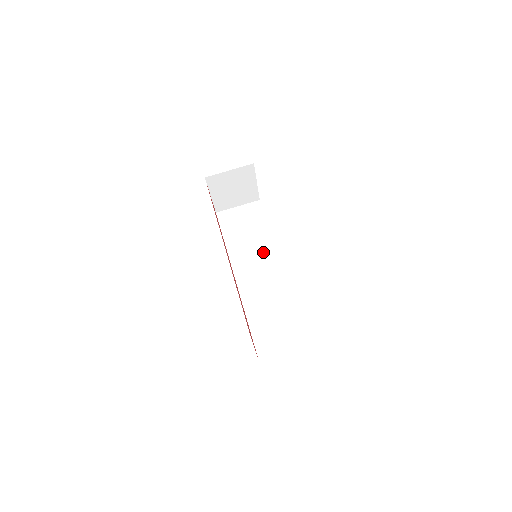
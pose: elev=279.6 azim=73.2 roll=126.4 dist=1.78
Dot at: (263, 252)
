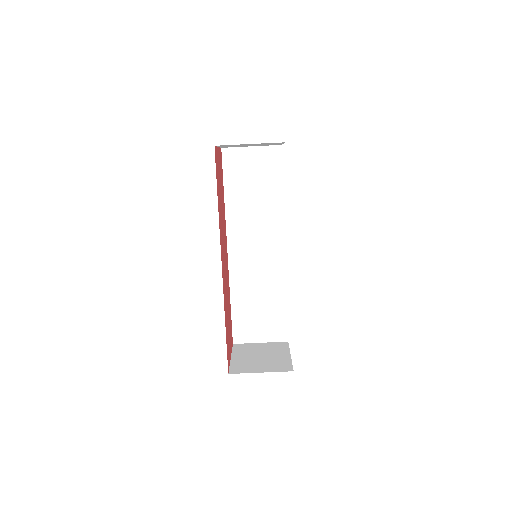
Dot at: (266, 225)
